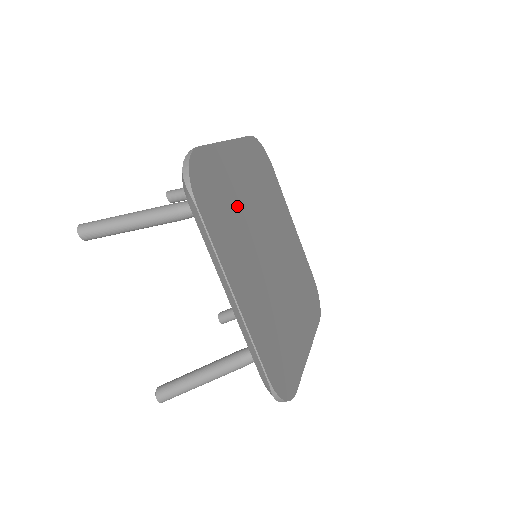
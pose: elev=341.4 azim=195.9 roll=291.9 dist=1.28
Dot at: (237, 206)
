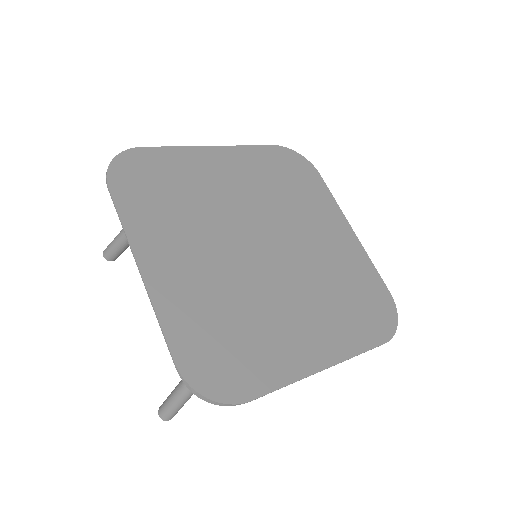
Dot at: (199, 197)
